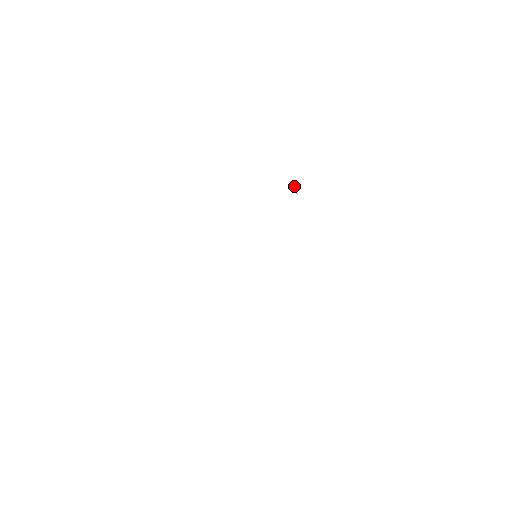
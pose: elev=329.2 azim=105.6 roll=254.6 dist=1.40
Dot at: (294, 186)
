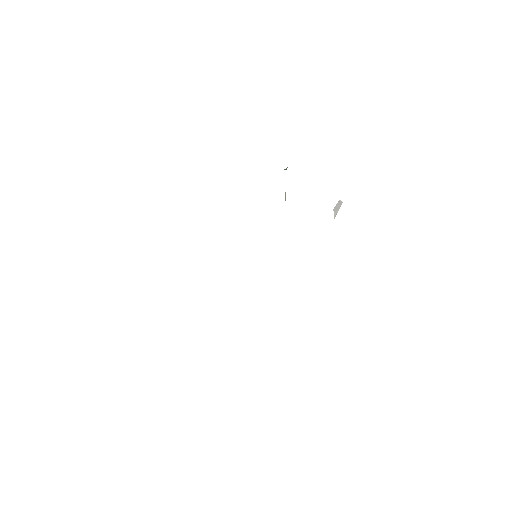
Dot at: (339, 207)
